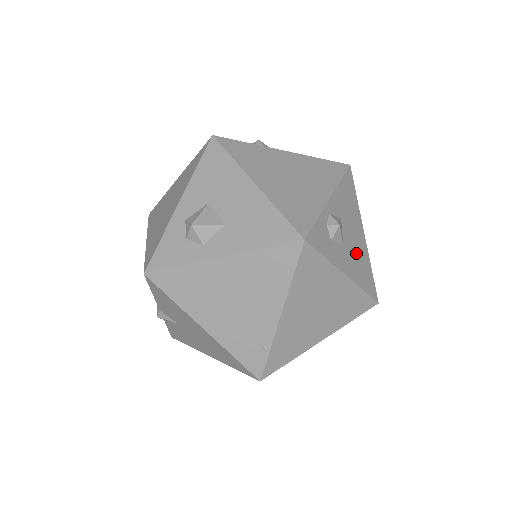
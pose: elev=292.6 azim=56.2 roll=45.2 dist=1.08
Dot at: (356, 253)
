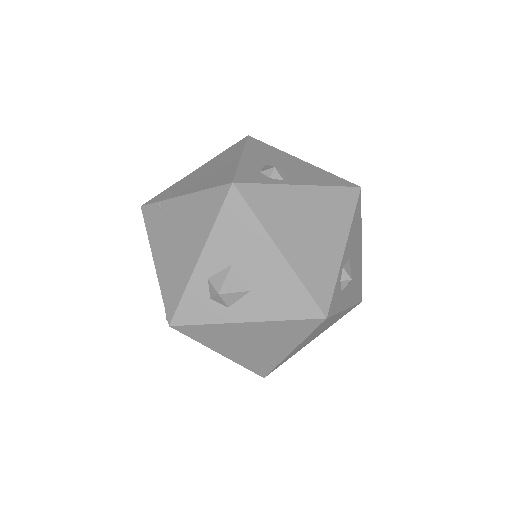
Dot at: (355, 277)
